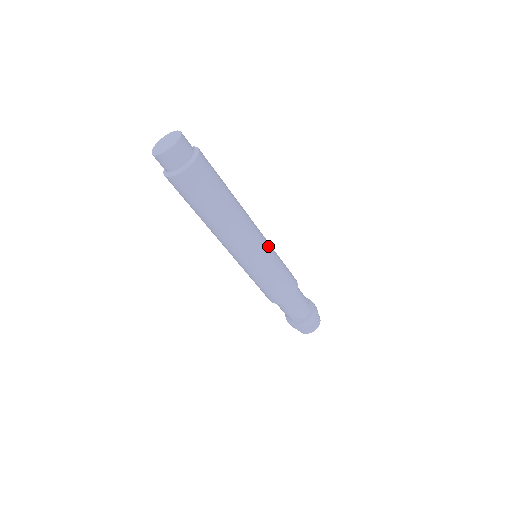
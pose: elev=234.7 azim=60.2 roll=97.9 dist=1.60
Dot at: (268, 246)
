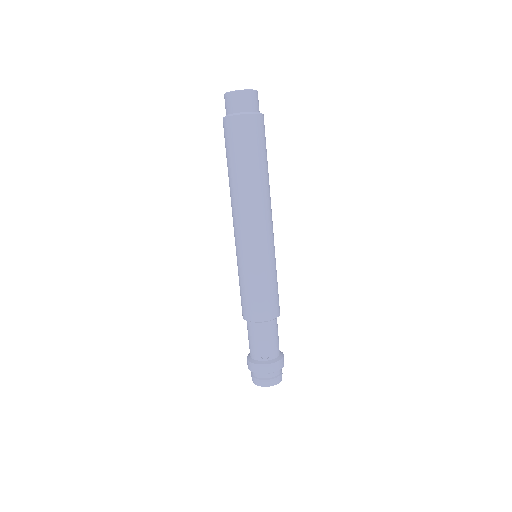
Dot at: (274, 247)
